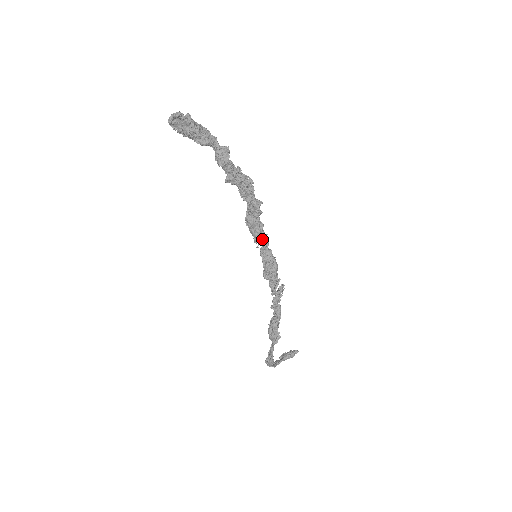
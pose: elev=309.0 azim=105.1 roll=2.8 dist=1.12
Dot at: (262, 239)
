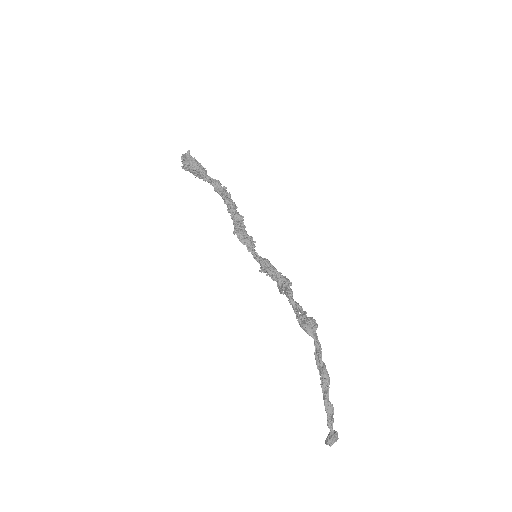
Dot at: (254, 245)
